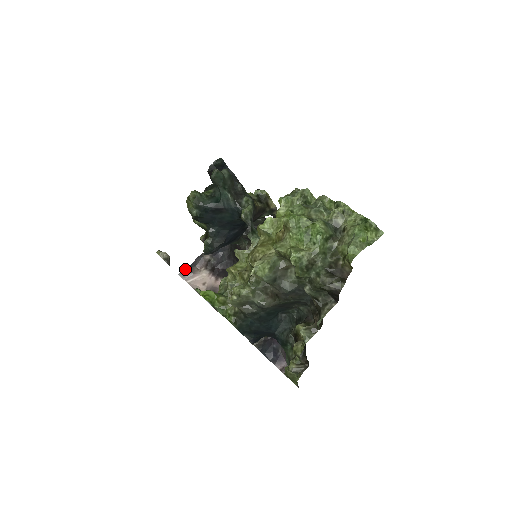
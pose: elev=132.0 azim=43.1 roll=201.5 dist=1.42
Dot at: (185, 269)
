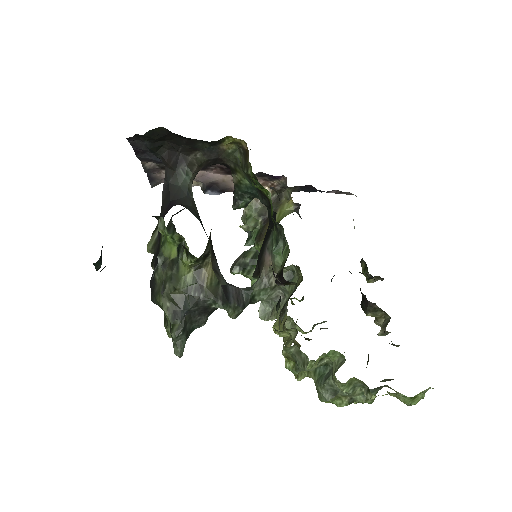
Dot at: (150, 182)
